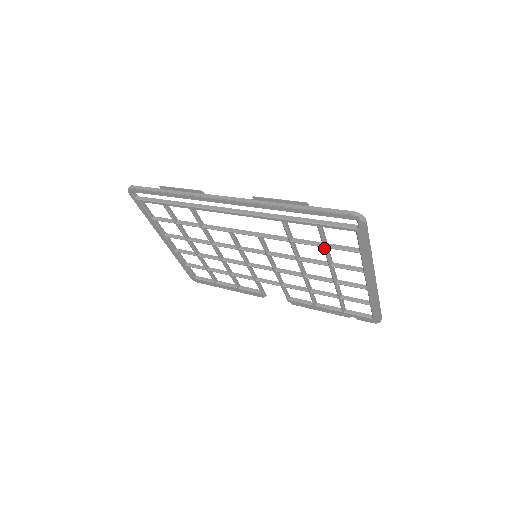
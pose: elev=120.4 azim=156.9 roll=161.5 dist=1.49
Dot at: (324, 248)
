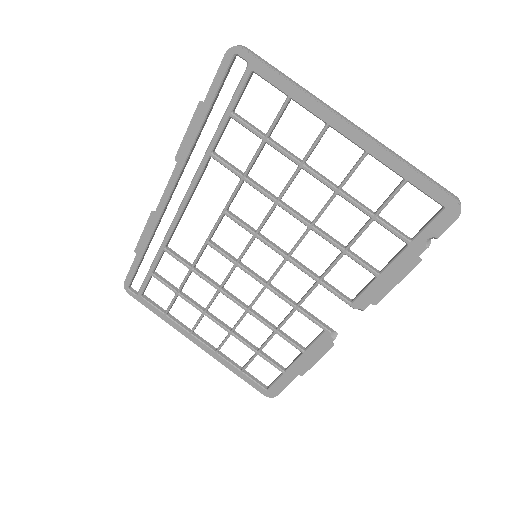
Dot at: (266, 142)
